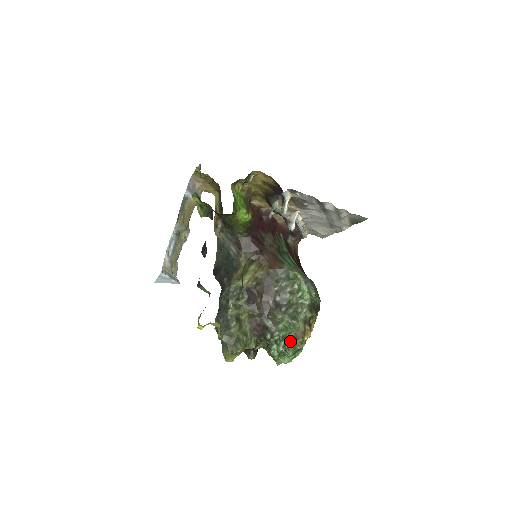
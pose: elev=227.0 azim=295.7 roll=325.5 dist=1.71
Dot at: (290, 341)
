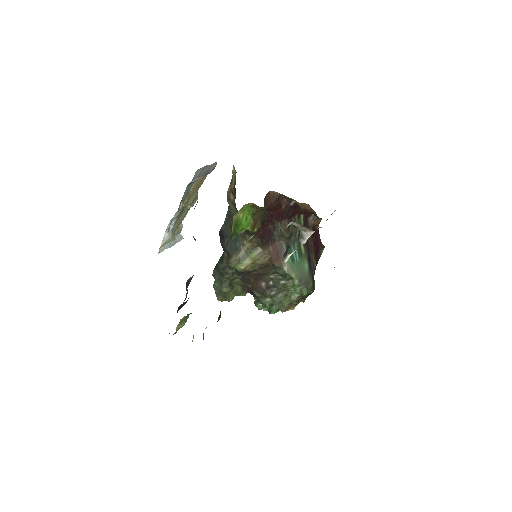
Dot at: (275, 306)
